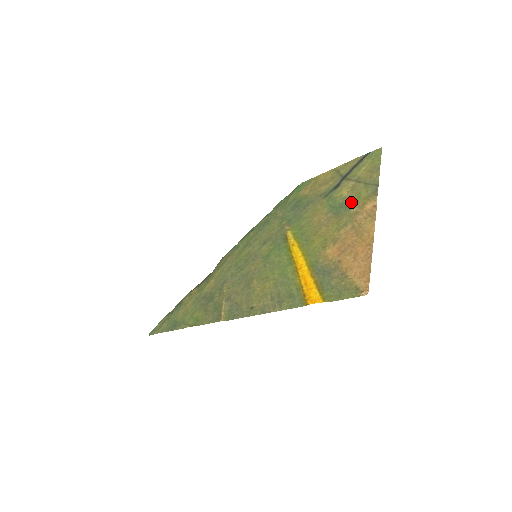
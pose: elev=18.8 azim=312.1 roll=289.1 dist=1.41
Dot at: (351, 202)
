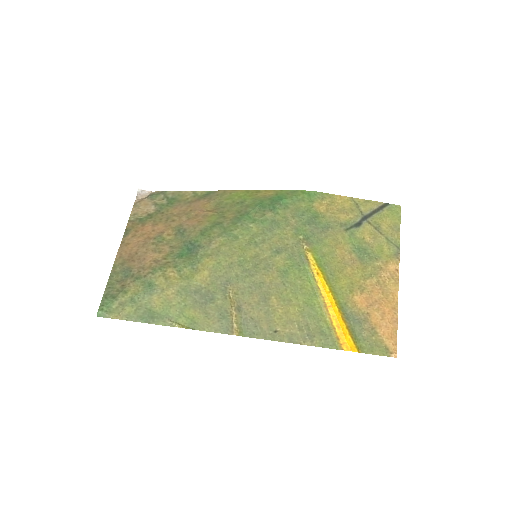
Dot at: (375, 253)
